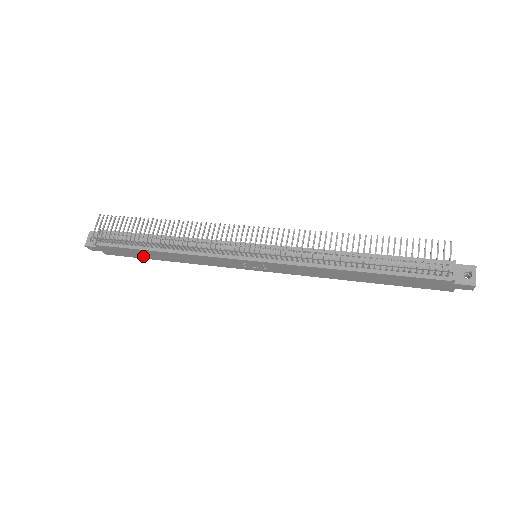
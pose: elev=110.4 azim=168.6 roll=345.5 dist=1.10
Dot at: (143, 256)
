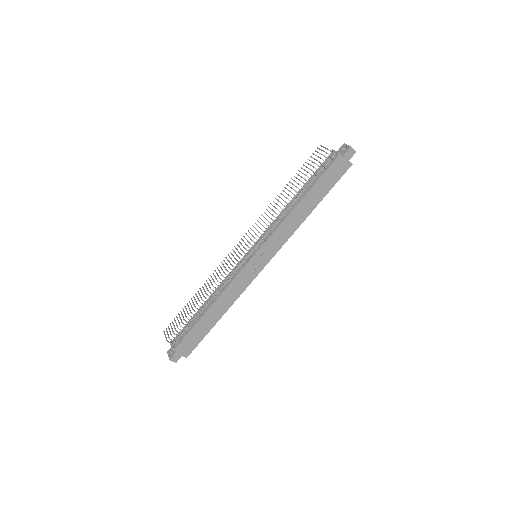
Dot at: (205, 330)
